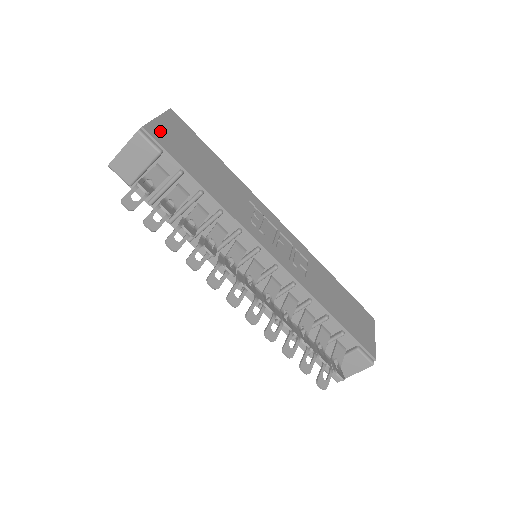
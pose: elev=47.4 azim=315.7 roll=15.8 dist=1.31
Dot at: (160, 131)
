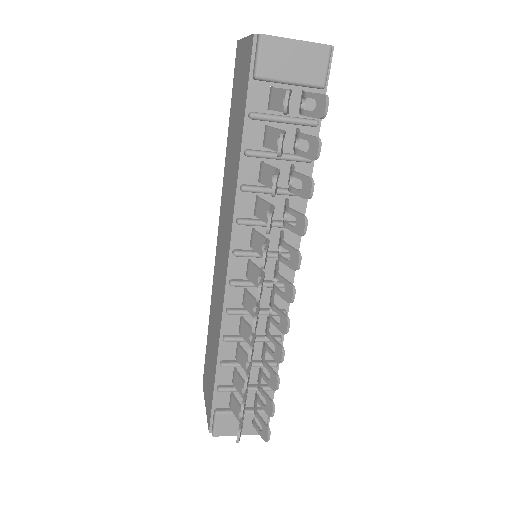
Dot at: occluded
